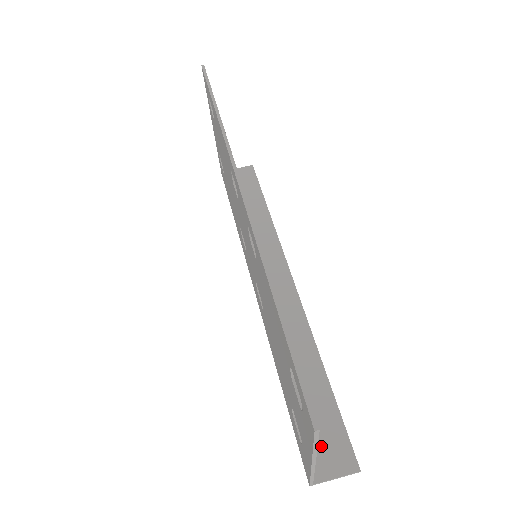
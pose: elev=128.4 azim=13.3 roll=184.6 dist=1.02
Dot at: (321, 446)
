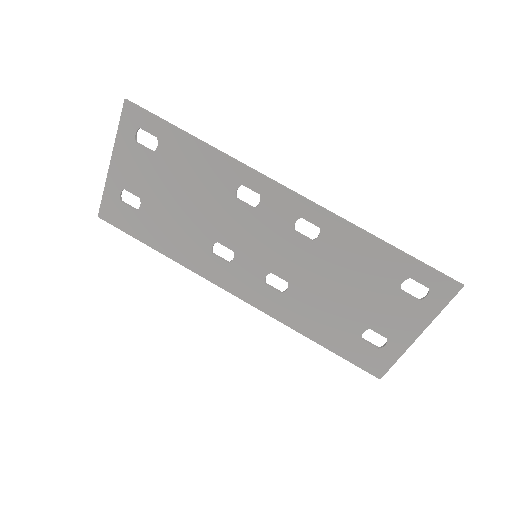
Dot at: occluded
